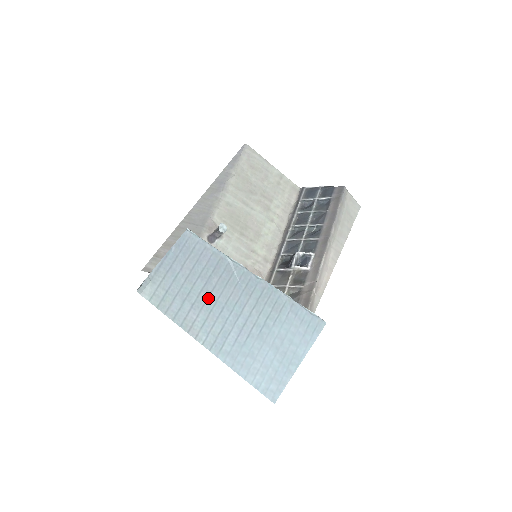
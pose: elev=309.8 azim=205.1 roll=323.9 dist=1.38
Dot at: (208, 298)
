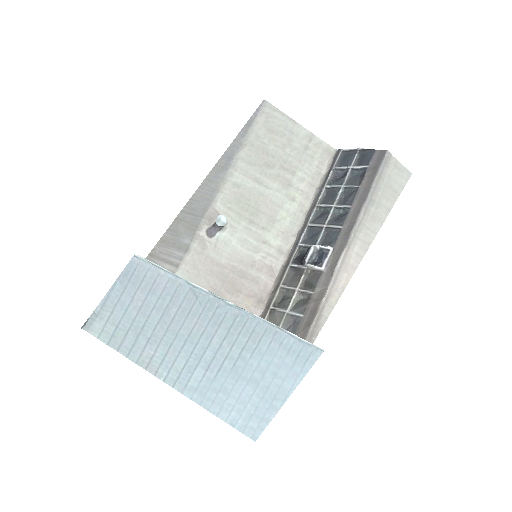
Dot at: (166, 331)
